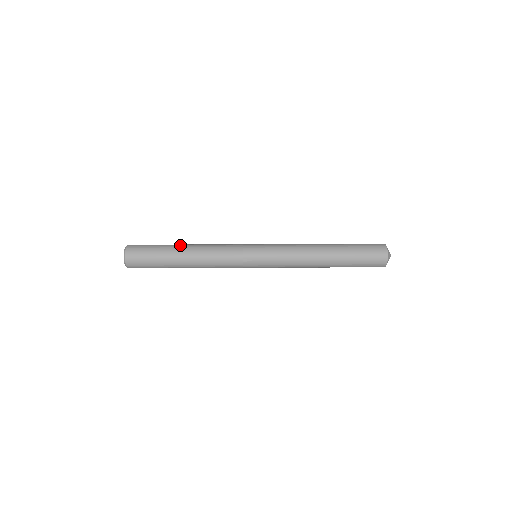
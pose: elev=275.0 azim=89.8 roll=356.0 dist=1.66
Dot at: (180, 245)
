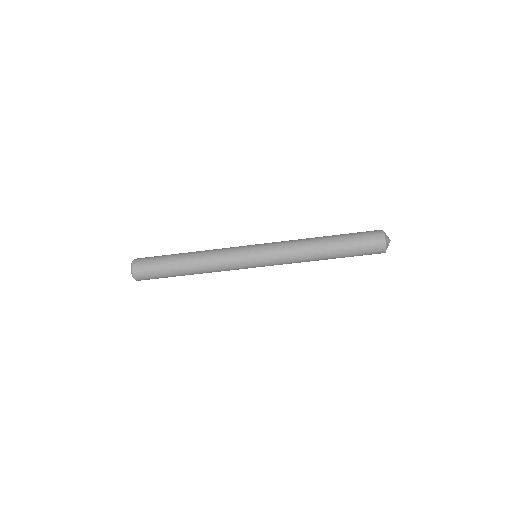
Dot at: (182, 253)
